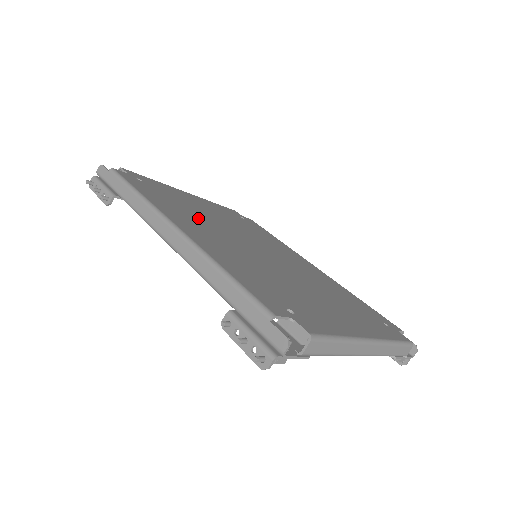
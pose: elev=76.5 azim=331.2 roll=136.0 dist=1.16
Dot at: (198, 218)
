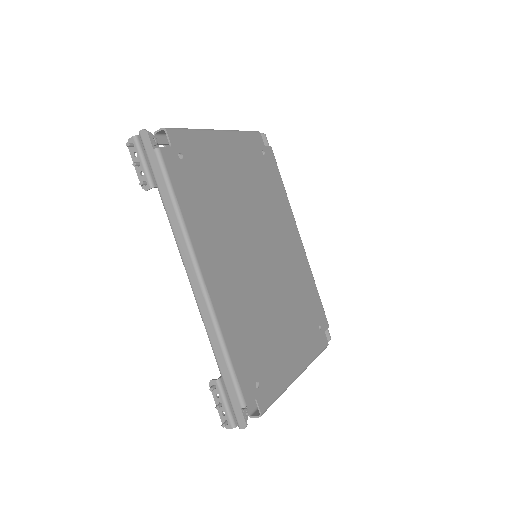
Dot at: (223, 224)
